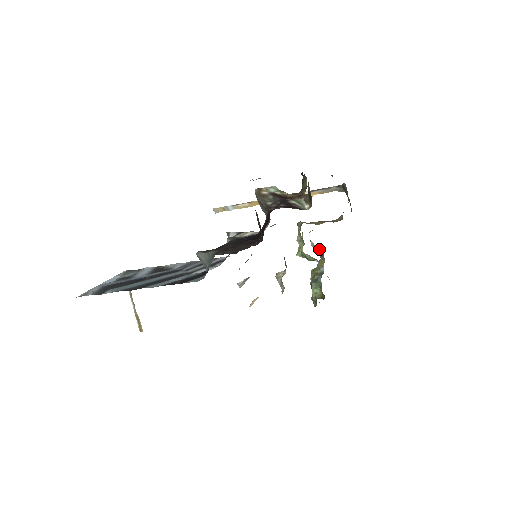
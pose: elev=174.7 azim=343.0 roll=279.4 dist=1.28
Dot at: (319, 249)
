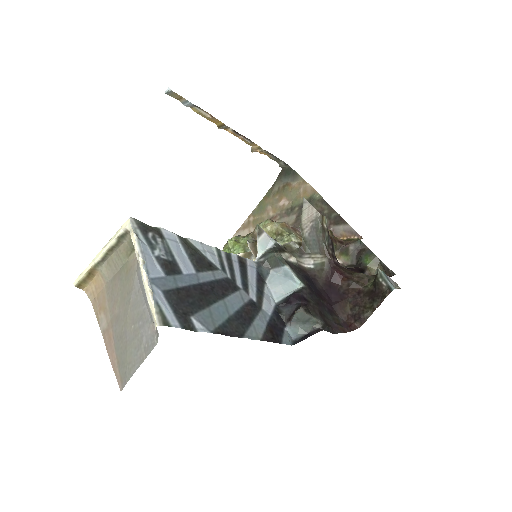
Dot at: occluded
